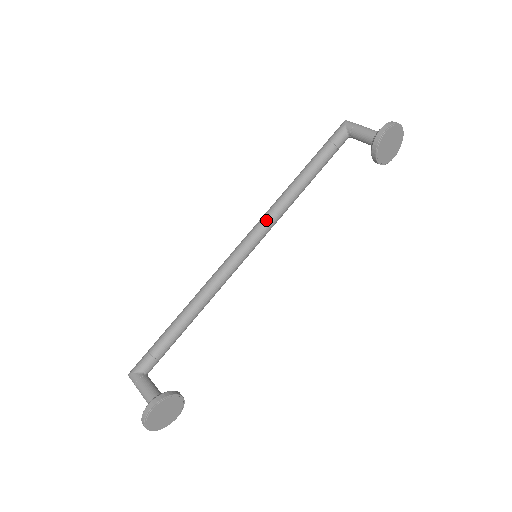
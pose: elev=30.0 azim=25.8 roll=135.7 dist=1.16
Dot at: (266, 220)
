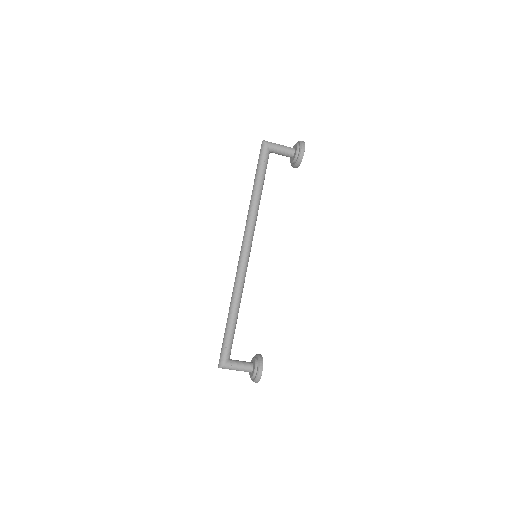
Dot at: (252, 231)
